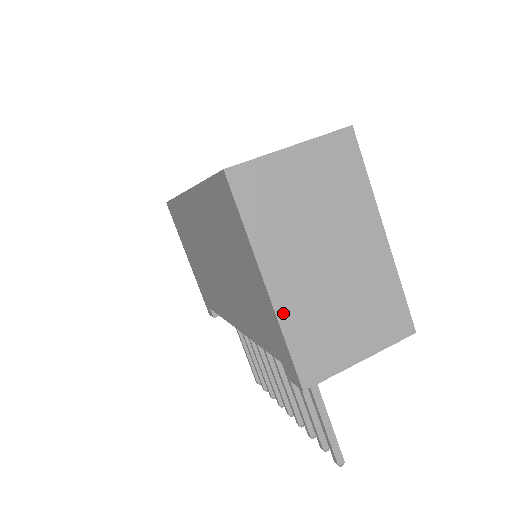
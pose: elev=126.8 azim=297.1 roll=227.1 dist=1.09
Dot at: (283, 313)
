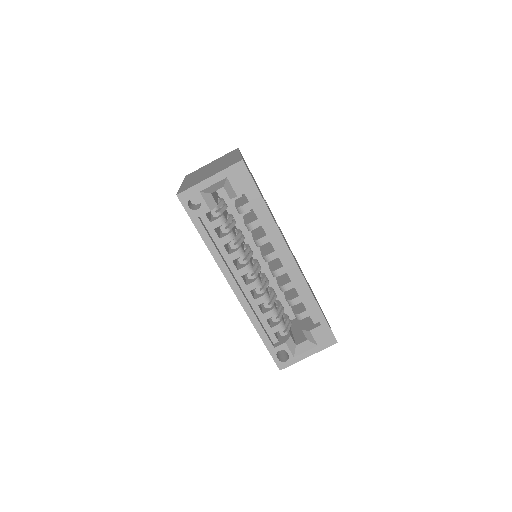
Dot at: occluded
